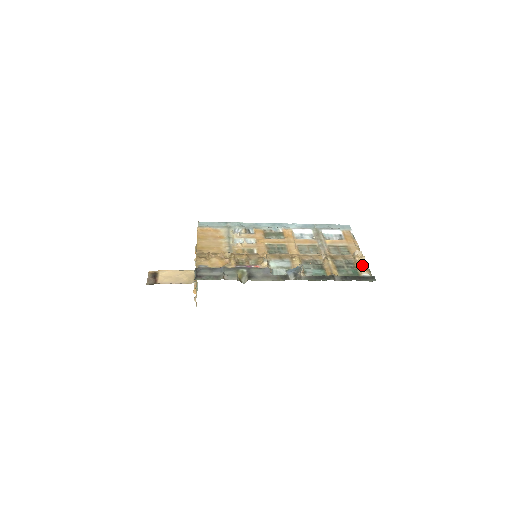
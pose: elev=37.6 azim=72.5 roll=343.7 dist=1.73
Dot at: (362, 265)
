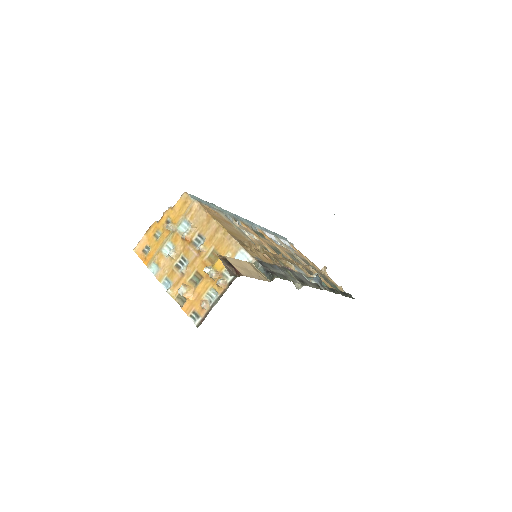
Dot at: occluded
